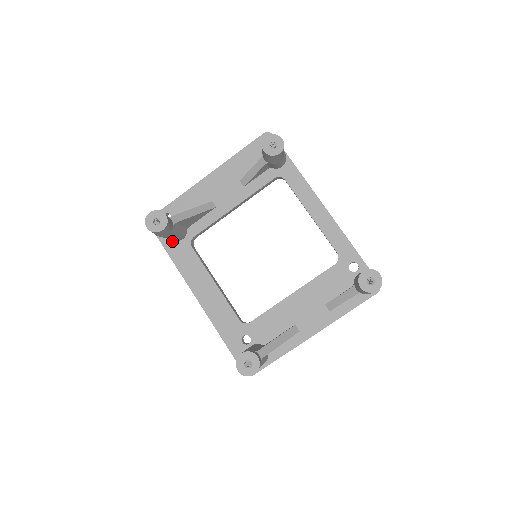
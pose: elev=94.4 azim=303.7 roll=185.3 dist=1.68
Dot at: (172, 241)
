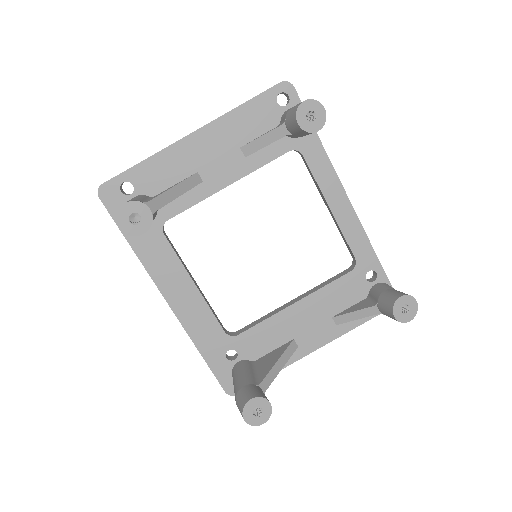
Dot at: occluded
